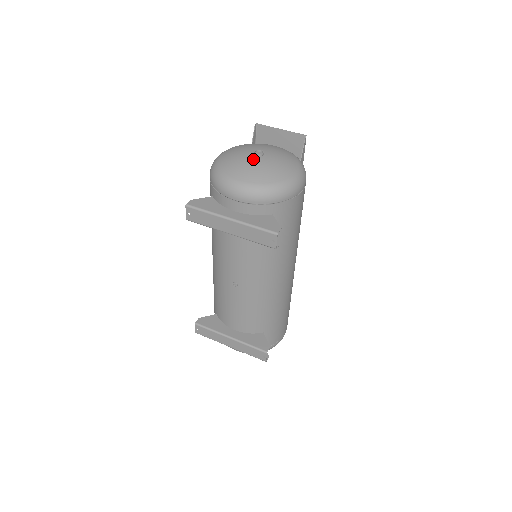
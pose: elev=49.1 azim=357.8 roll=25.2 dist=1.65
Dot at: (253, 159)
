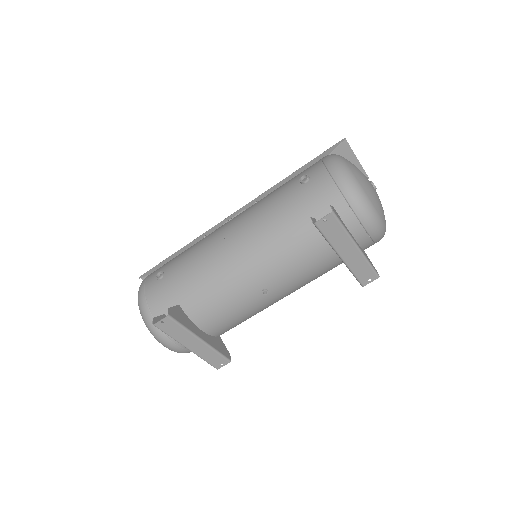
Dot at: (376, 192)
